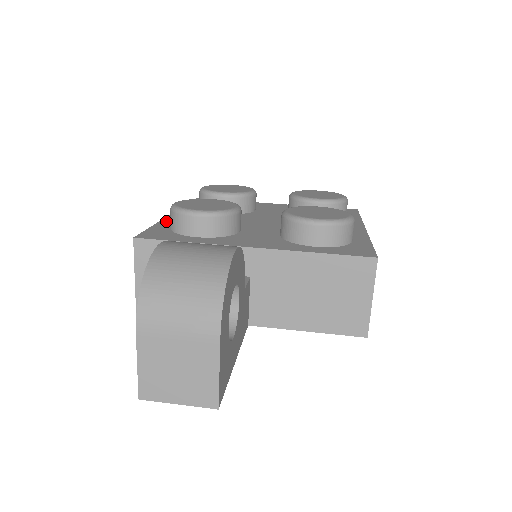
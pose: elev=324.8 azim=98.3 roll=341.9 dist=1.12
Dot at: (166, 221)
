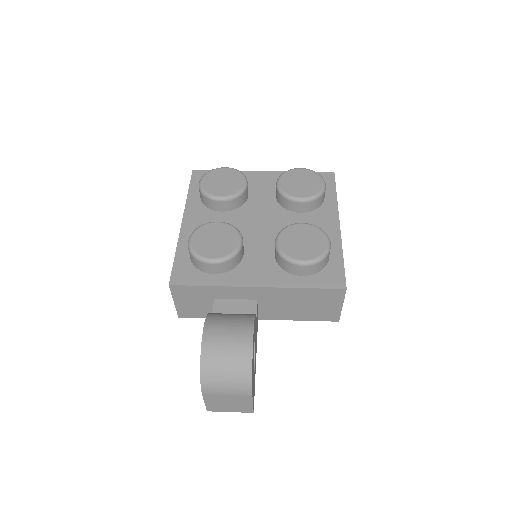
Dot at: (183, 242)
